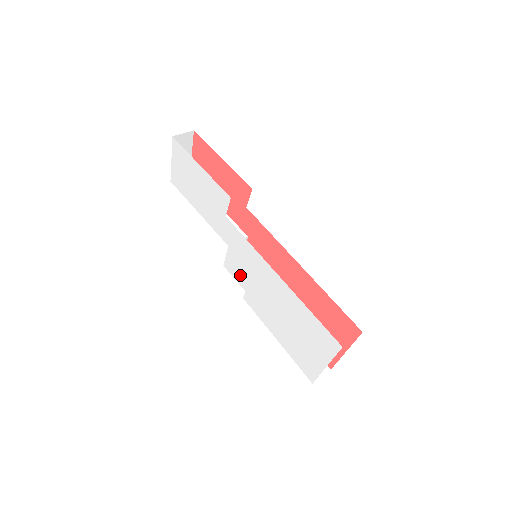
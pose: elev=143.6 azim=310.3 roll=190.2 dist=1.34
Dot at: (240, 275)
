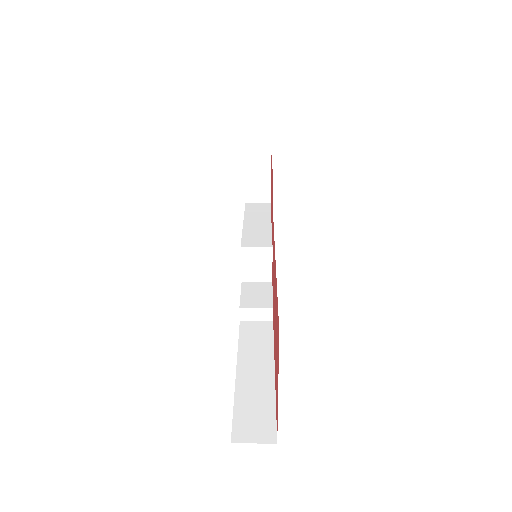
Dot at: occluded
